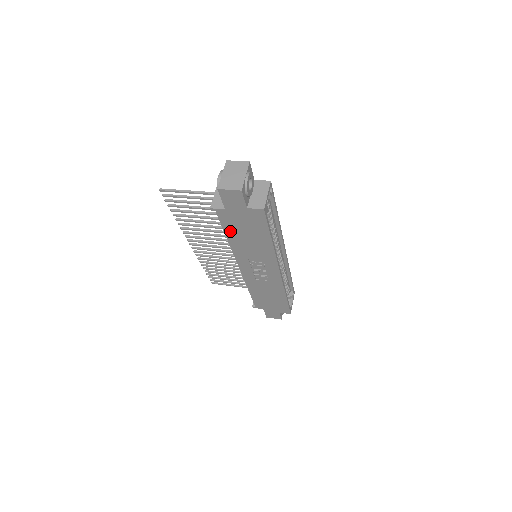
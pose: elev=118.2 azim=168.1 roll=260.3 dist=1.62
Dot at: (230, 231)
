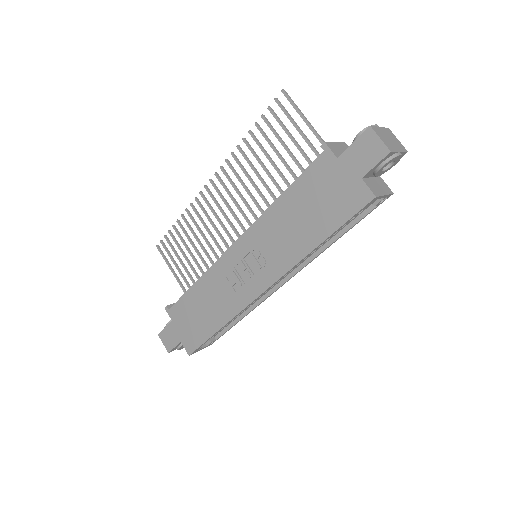
Dot at: (298, 189)
